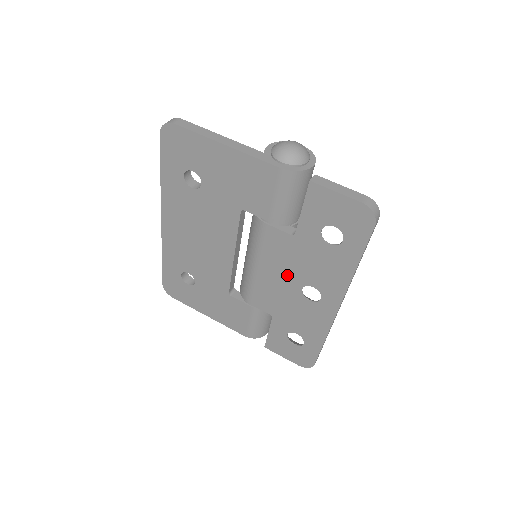
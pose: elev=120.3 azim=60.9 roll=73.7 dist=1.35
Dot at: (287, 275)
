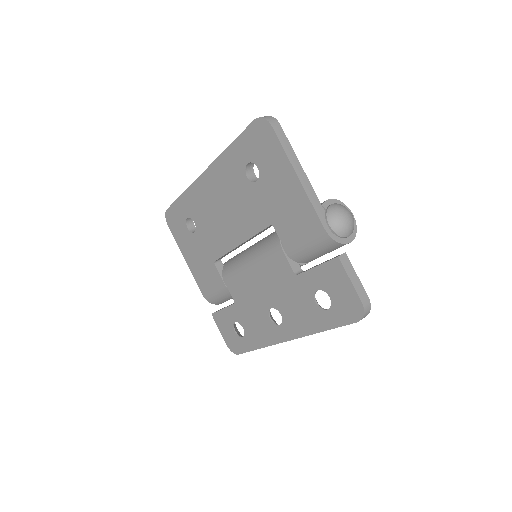
Dot at: (268, 291)
